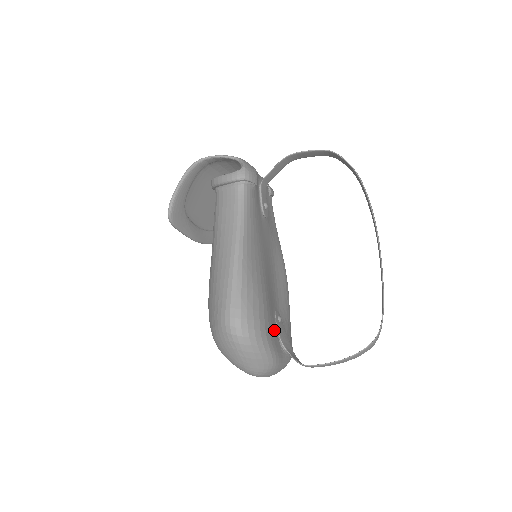
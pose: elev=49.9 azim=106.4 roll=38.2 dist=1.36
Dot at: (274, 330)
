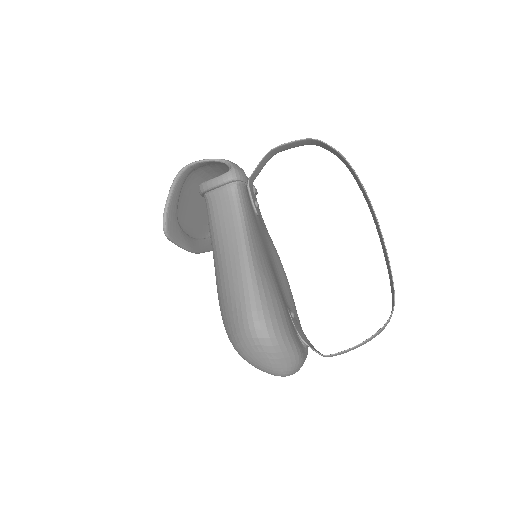
Dot at: (293, 326)
